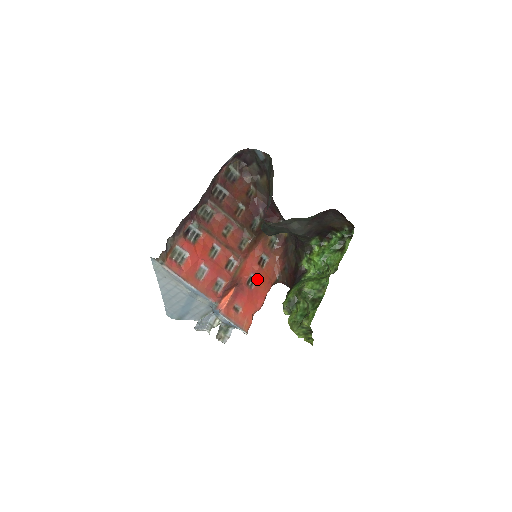
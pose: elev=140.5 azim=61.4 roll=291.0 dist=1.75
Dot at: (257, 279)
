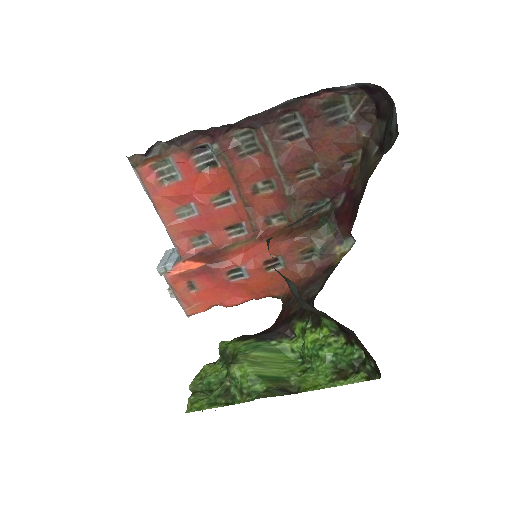
Dot at: (247, 277)
